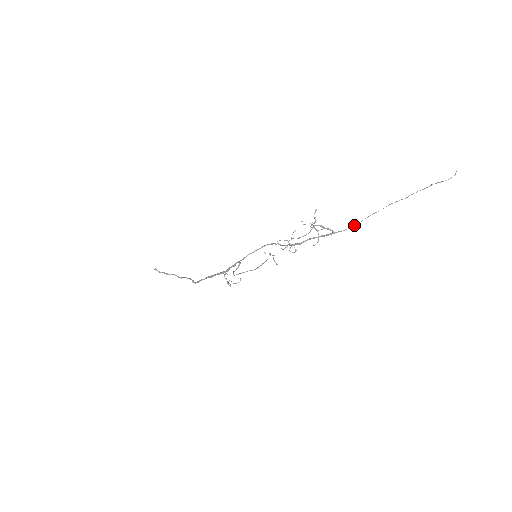
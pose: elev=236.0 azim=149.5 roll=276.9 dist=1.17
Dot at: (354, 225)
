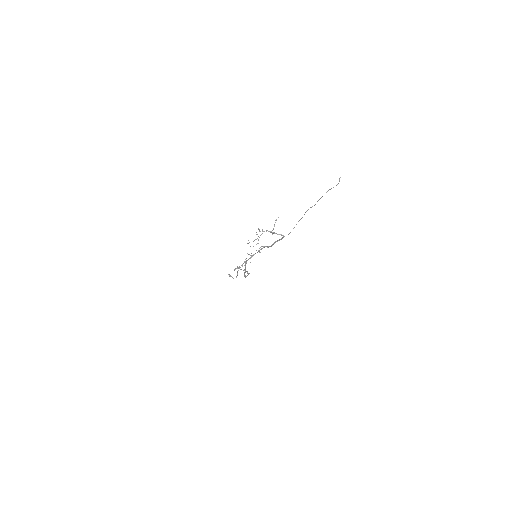
Dot at: occluded
